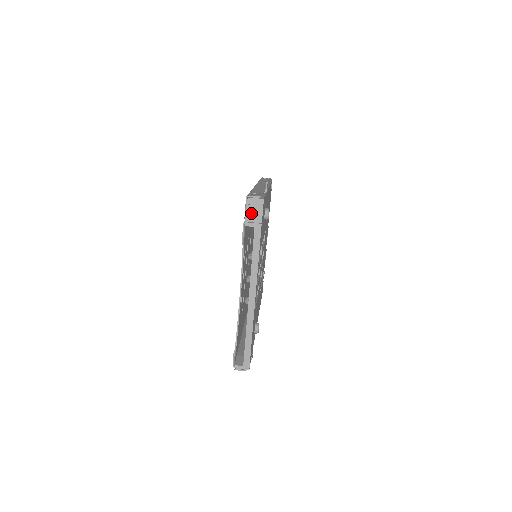
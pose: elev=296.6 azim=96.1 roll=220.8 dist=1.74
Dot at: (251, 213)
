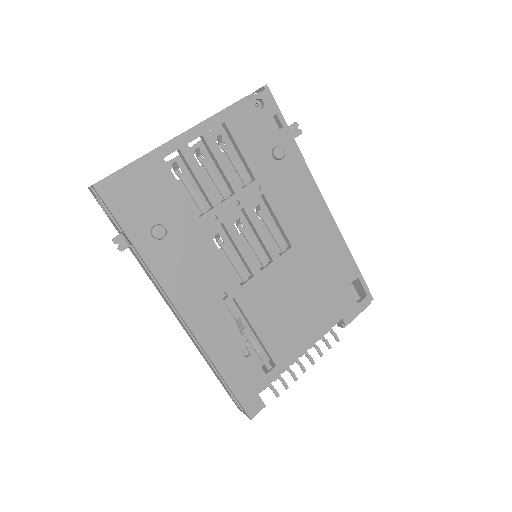
Dot at: (249, 95)
